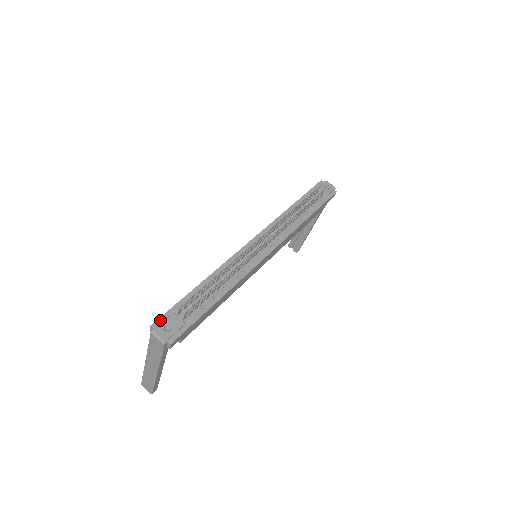
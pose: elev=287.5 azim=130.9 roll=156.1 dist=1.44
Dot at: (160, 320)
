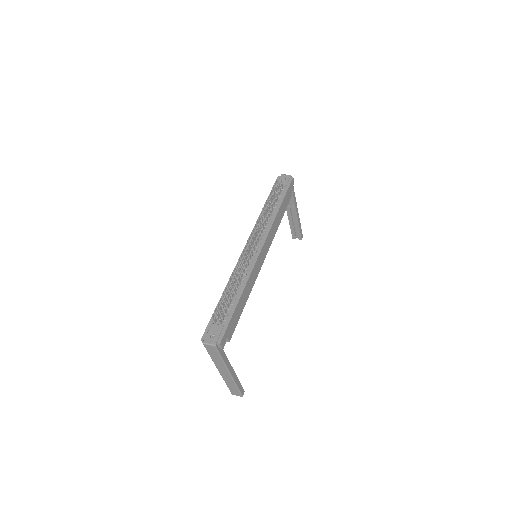
Dot at: (205, 333)
